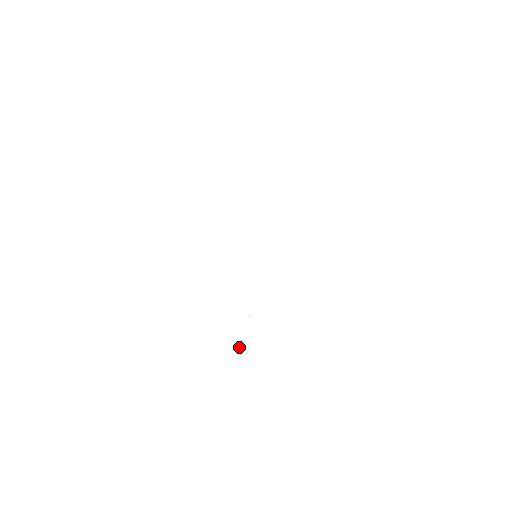
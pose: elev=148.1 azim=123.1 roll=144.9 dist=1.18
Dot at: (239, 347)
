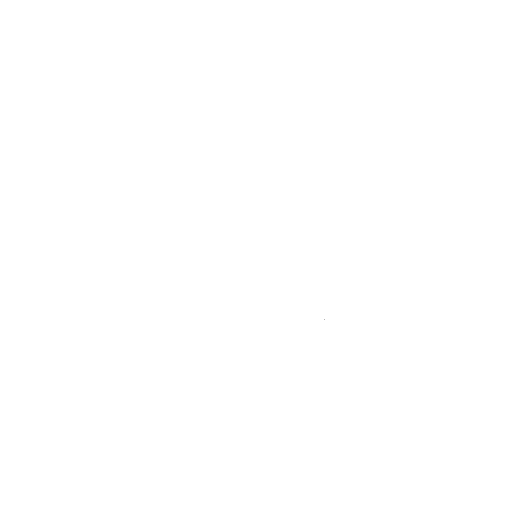
Dot at: occluded
